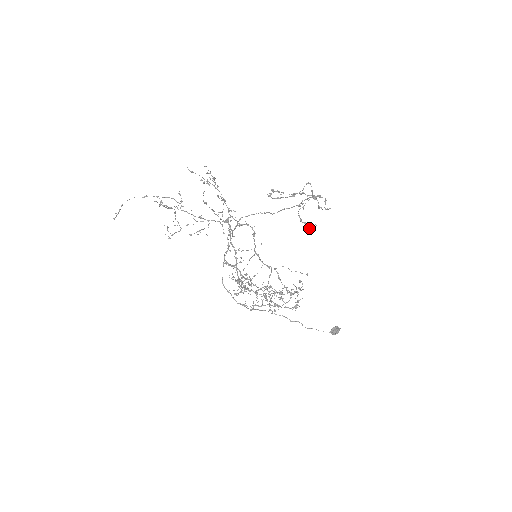
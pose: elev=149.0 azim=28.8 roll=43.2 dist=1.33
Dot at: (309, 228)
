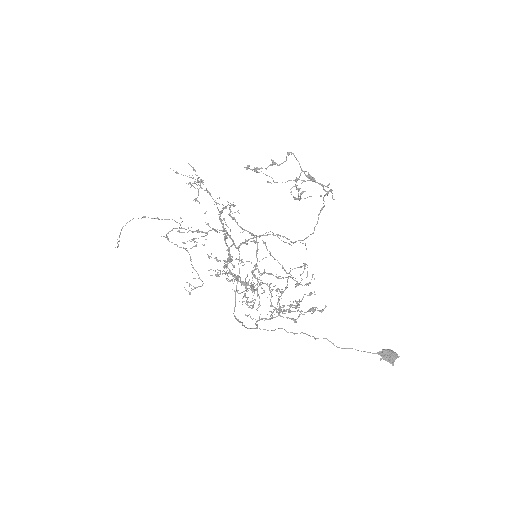
Dot at: (300, 196)
